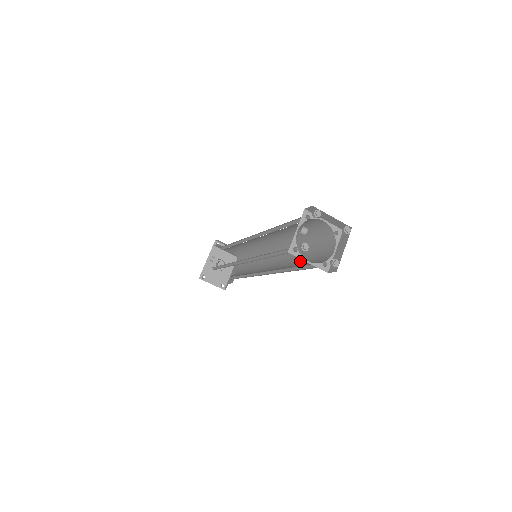
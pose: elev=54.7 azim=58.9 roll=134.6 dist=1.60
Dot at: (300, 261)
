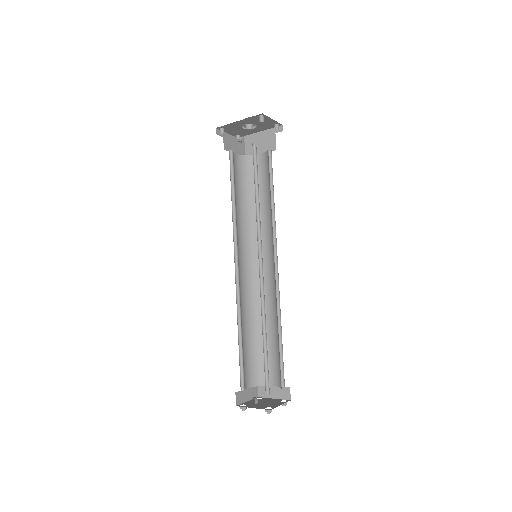
Dot at: occluded
